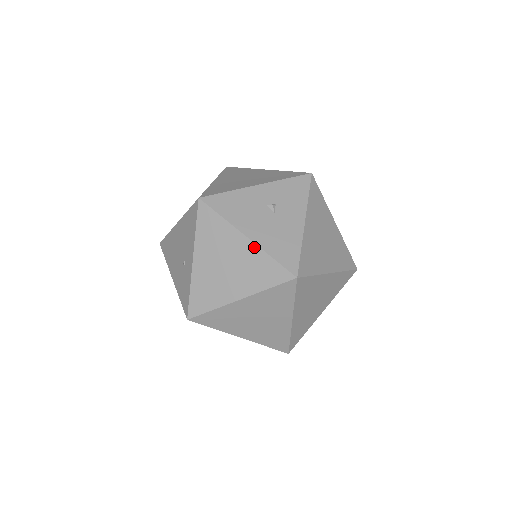
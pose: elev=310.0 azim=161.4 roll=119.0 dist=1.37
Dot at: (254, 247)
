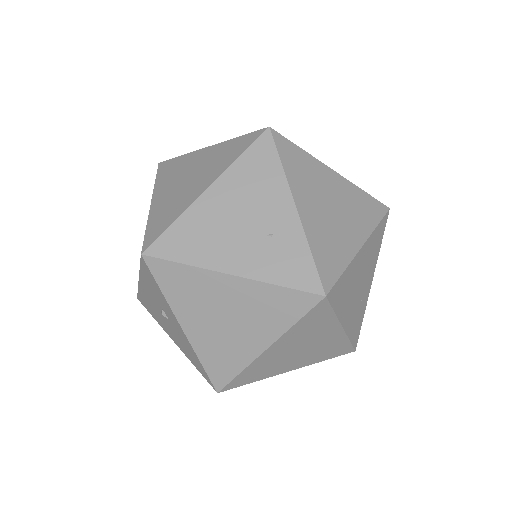
Dot at: occluded
